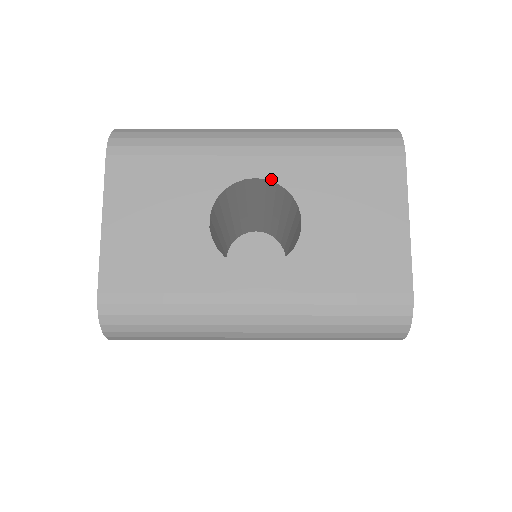
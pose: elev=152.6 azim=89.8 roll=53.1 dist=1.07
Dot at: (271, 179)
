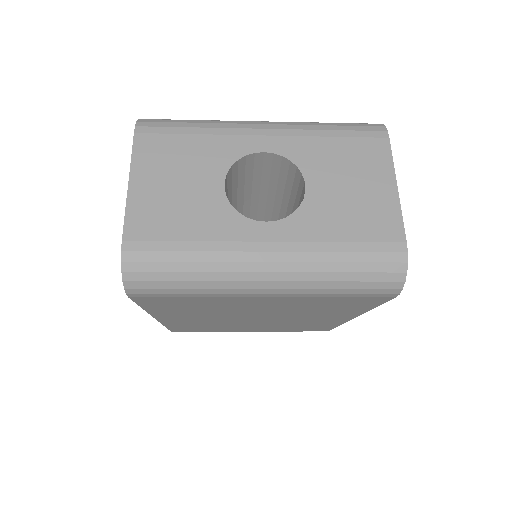
Dot at: (277, 153)
